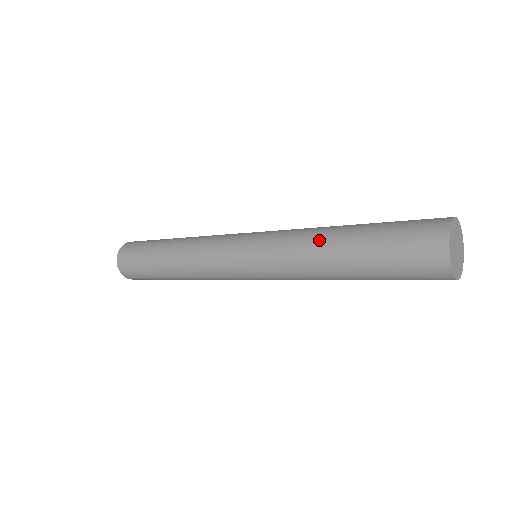
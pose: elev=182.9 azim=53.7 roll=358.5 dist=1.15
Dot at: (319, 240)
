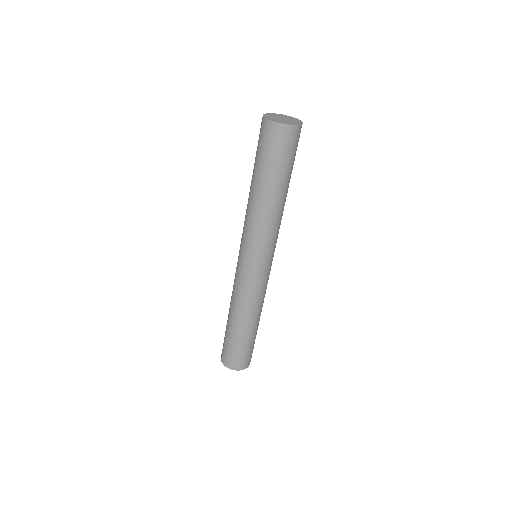
Dot at: occluded
